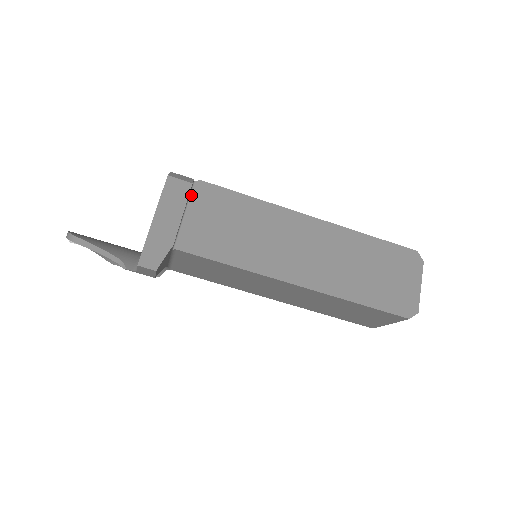
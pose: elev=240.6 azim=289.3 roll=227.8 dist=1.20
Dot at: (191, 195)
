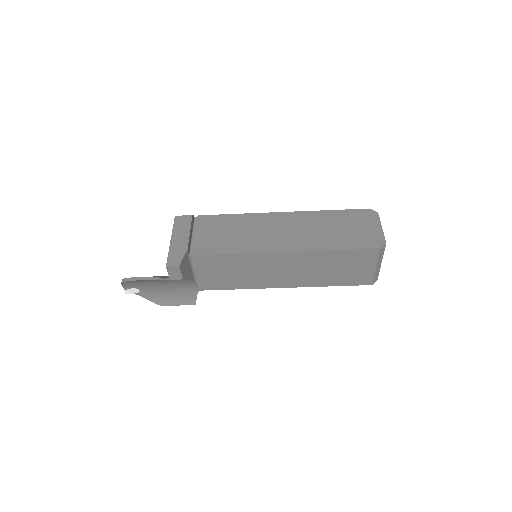
Dot at: (194, 225)
